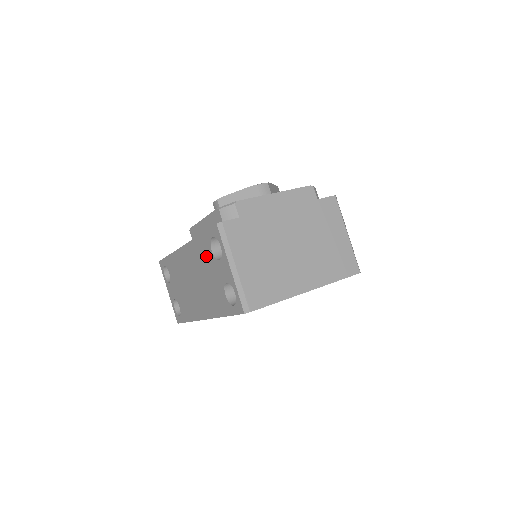
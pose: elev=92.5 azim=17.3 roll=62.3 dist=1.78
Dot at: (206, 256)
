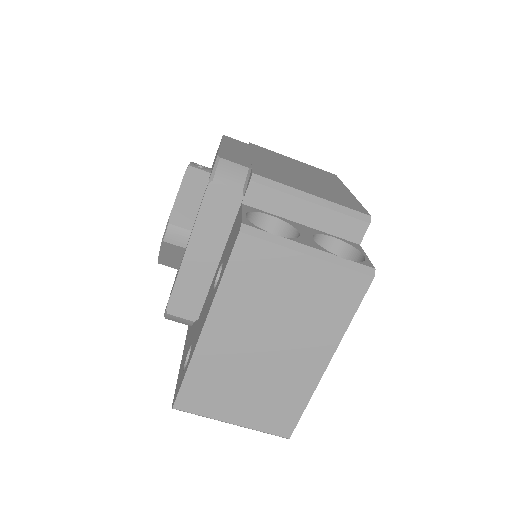
Dot at: occluded
